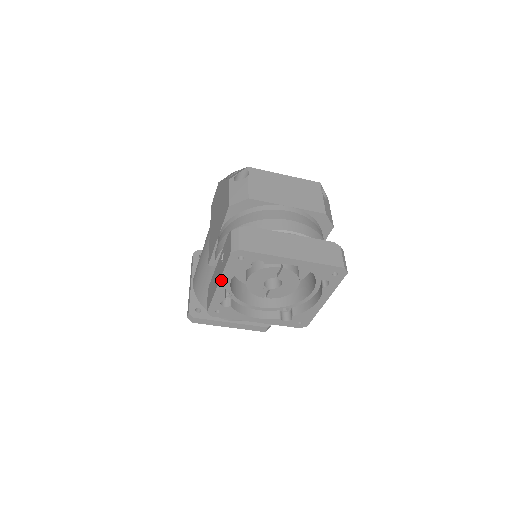
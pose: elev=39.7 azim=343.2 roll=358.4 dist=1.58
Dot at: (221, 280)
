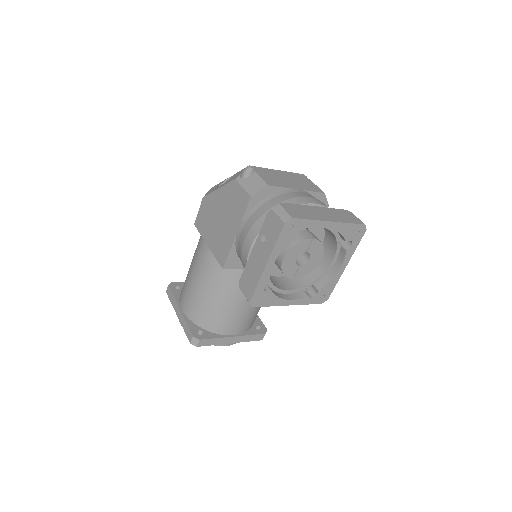
Dot at: (270, 258)
